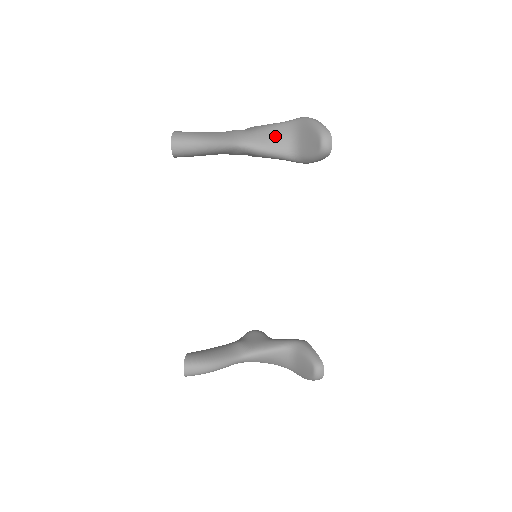
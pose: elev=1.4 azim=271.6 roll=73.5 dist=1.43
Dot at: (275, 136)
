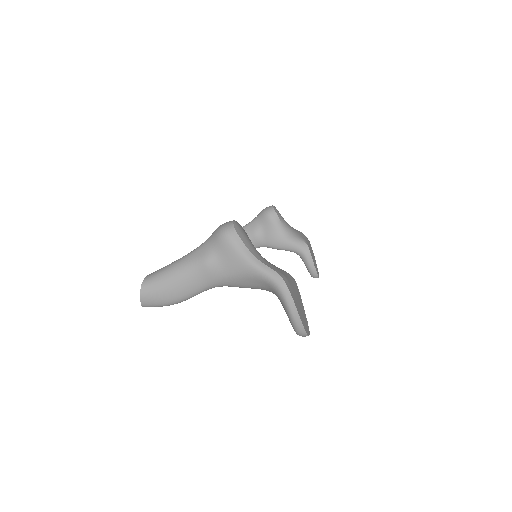
Dot at: (253, 286)
